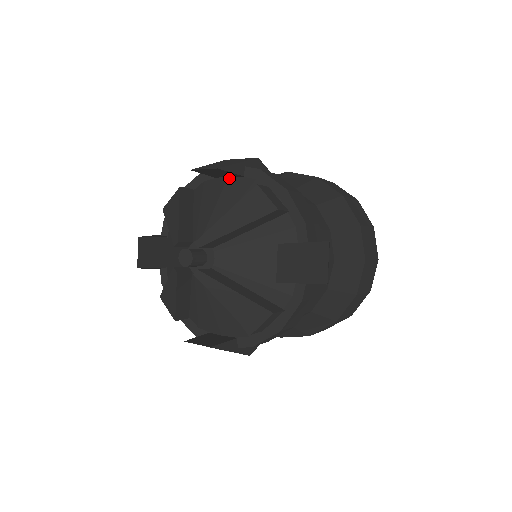
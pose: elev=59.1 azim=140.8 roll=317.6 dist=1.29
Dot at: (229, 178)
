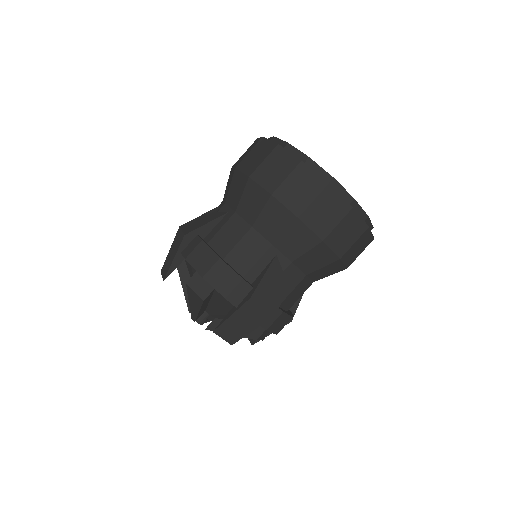
Dot at: occluded
